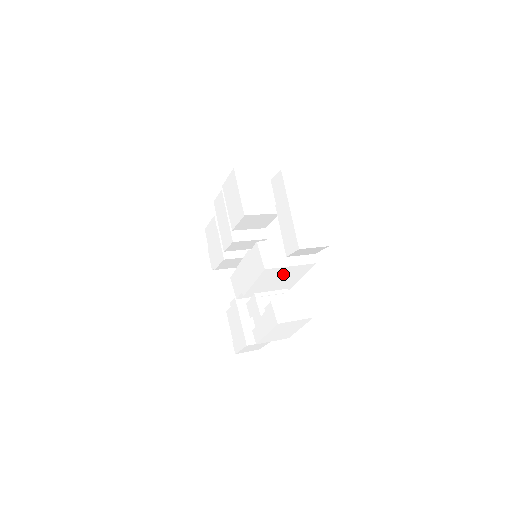
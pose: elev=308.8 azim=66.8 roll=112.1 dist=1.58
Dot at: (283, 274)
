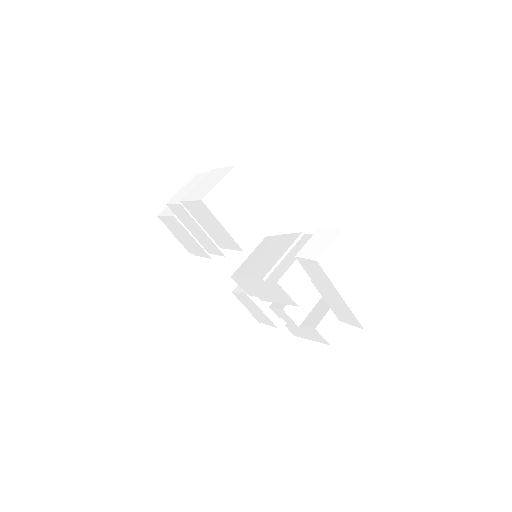
Dot at: occluded
